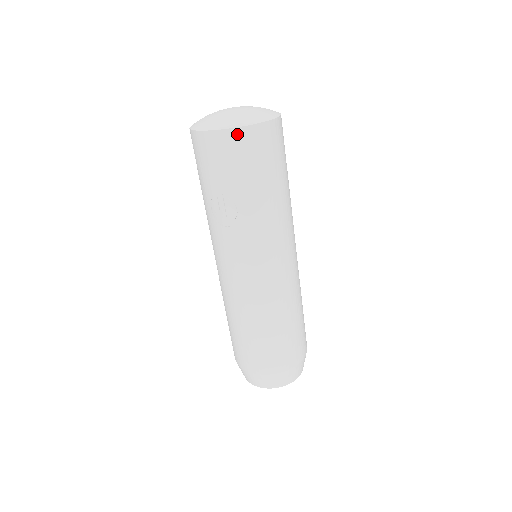
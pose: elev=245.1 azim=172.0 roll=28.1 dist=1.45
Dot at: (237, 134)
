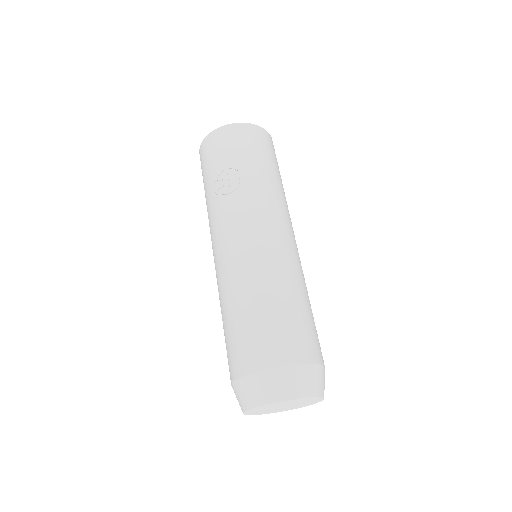
Dot at: (240, 127)
